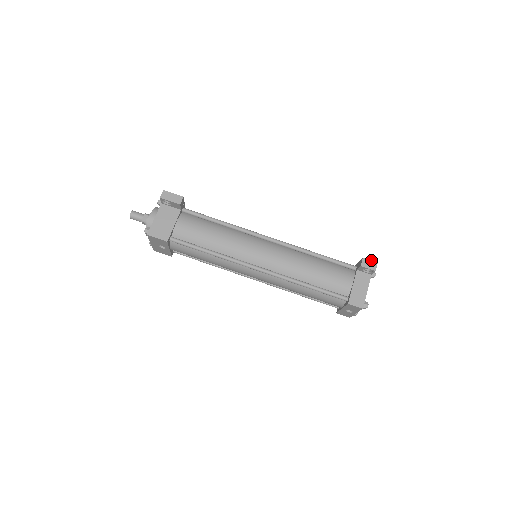
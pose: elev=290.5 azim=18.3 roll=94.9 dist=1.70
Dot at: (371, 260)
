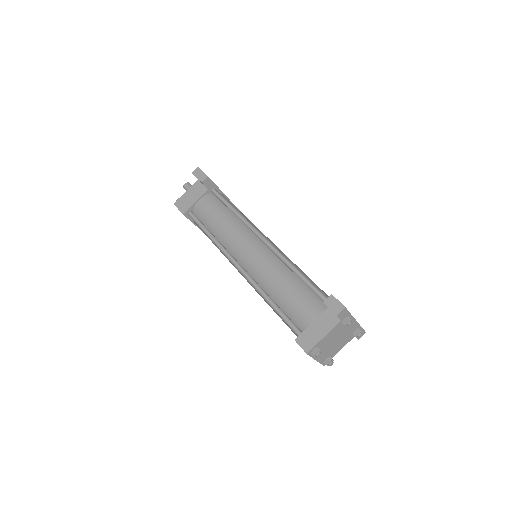
Dot at: (339, 301)
